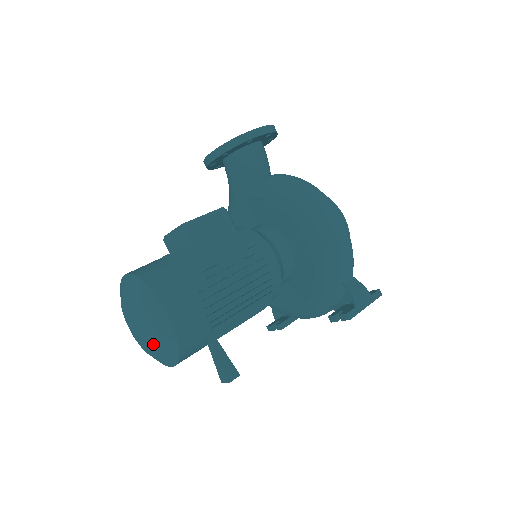
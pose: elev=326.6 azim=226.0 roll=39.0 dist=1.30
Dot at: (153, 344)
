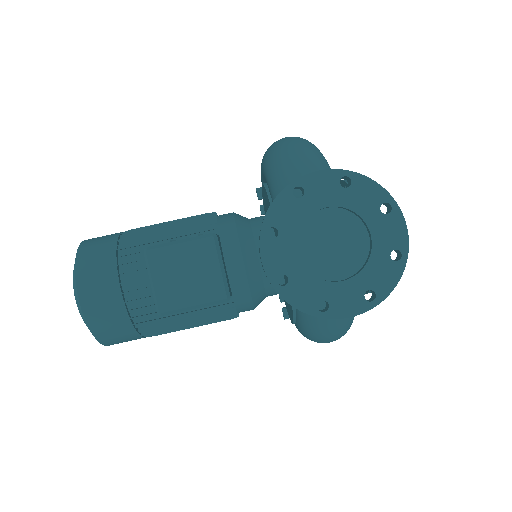
Dot at: occluded
